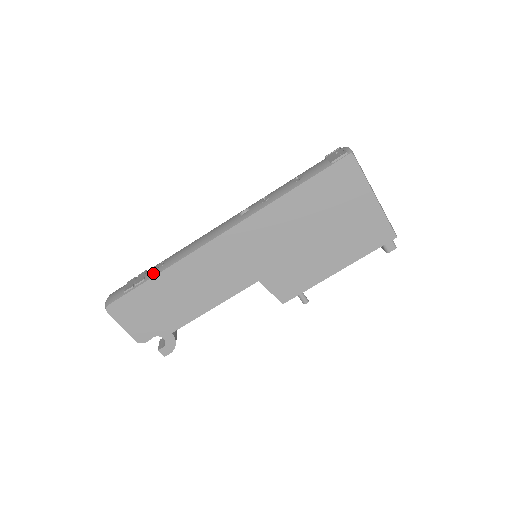
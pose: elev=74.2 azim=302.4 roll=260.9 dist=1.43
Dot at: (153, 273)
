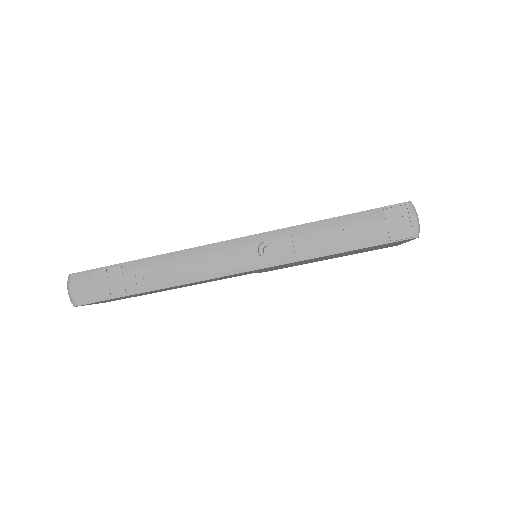
Dot at: (138, 288)
